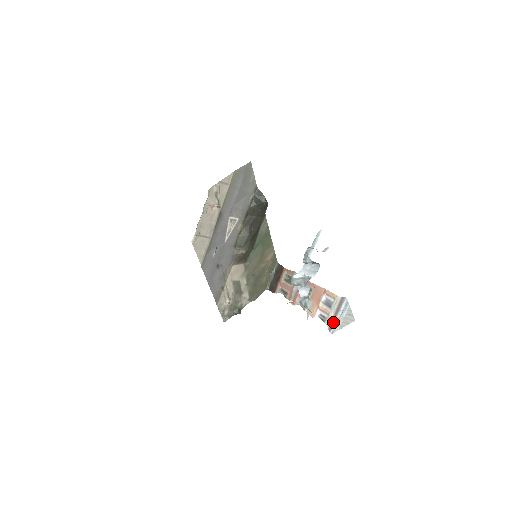
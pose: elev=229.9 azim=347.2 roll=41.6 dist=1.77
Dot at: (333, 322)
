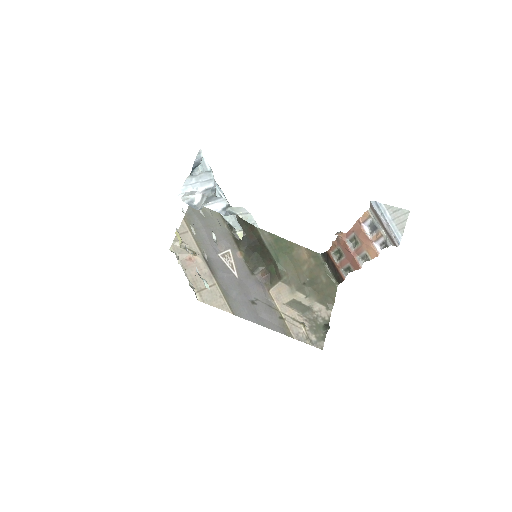
Dot at: (388, 235)
